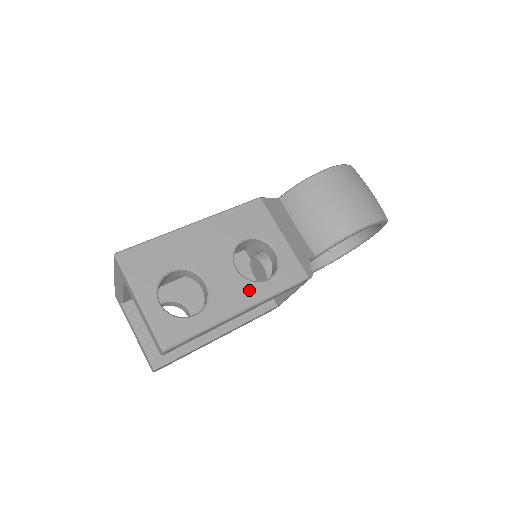
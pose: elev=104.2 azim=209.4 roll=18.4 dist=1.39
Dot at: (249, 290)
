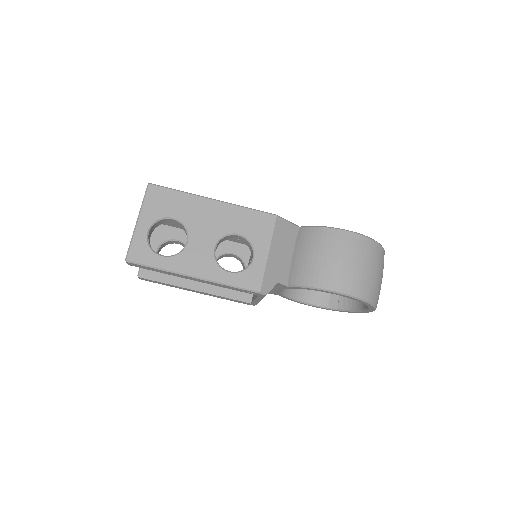
Dot at: (210, 268)
